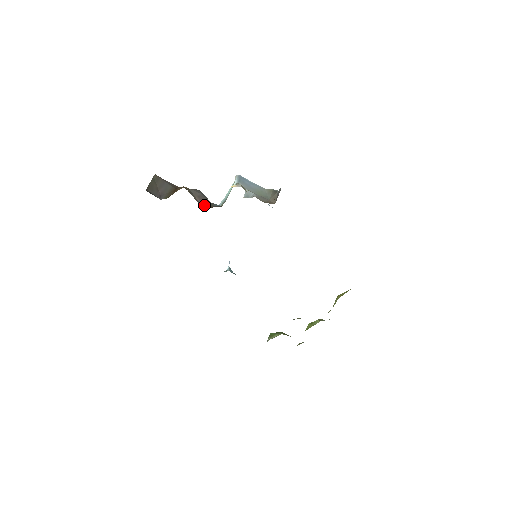
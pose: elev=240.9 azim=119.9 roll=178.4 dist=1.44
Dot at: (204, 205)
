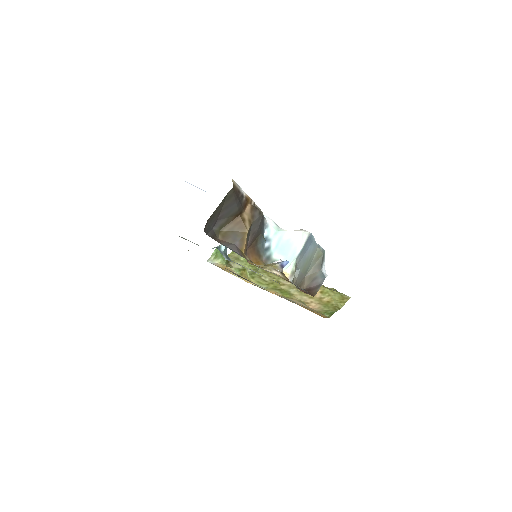
Dot at: (250, 246)
